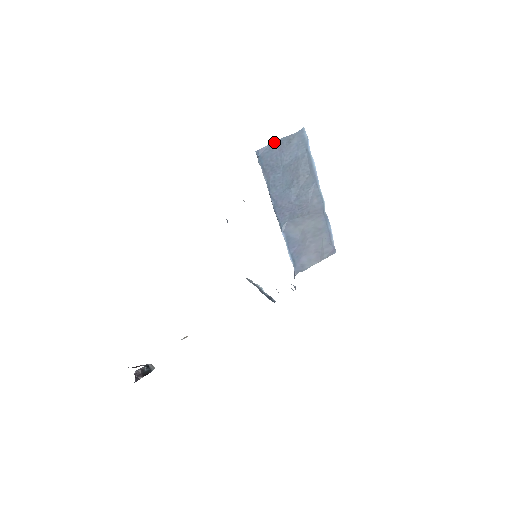
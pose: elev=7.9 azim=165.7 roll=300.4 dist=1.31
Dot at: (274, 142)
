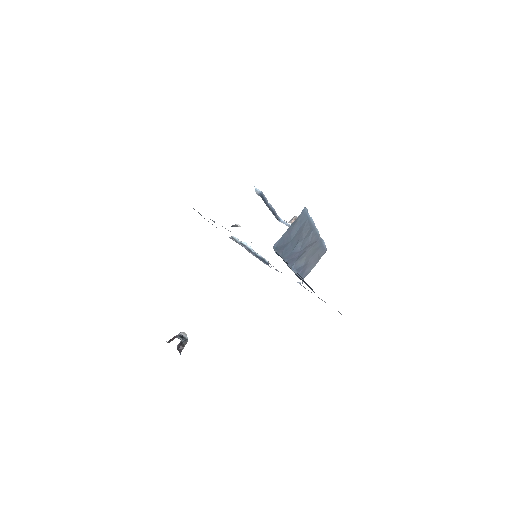
Dot at: (285, 233)
